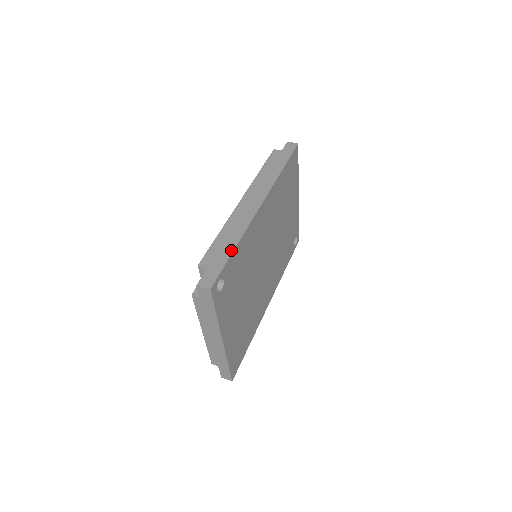
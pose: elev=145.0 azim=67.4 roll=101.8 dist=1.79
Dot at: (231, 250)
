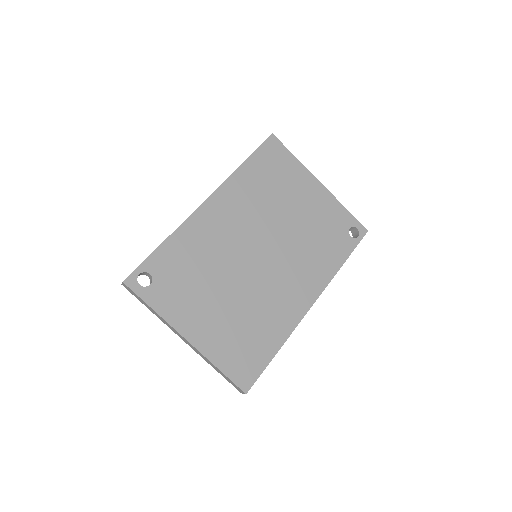
Dot at: (158, 247)
